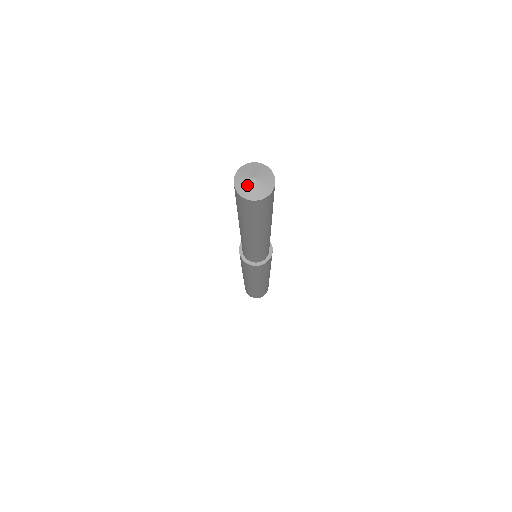
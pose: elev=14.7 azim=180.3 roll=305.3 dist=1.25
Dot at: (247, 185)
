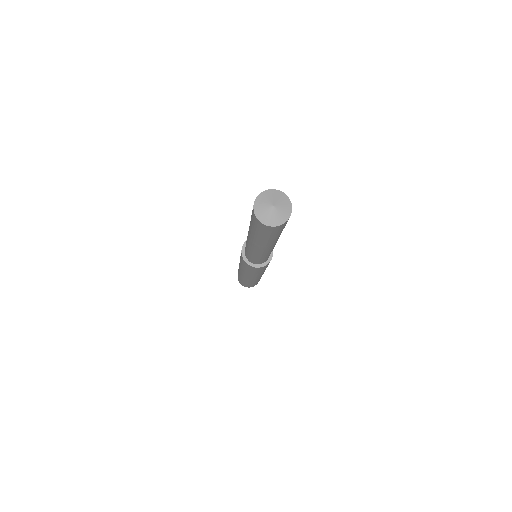
Dot at: (265, 205)
